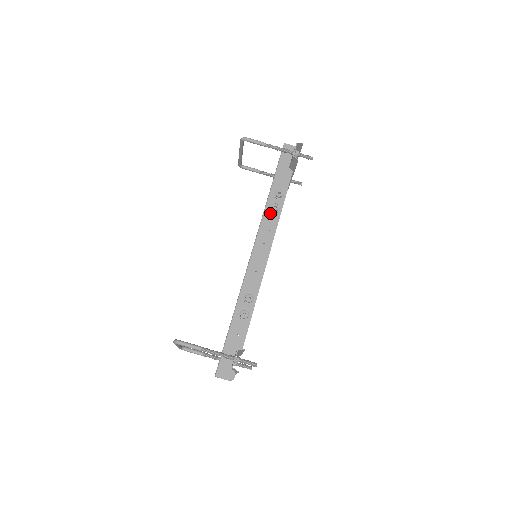
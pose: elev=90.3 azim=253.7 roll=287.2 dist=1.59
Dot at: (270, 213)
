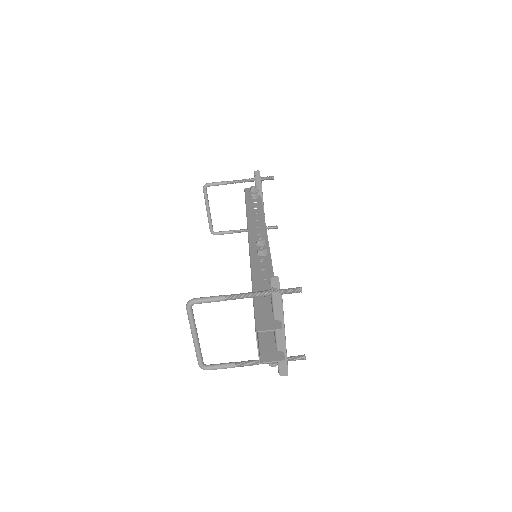
Dot at: (254, 219)
